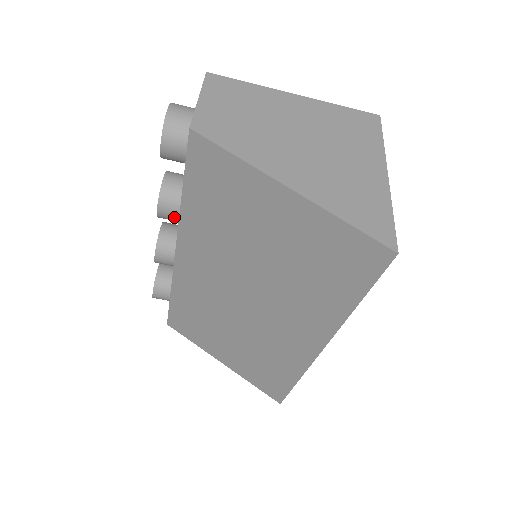
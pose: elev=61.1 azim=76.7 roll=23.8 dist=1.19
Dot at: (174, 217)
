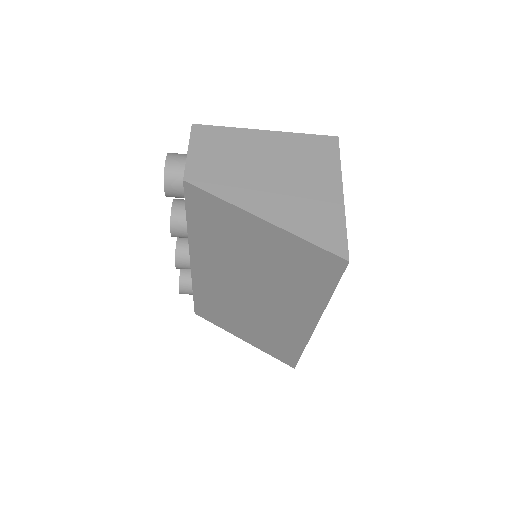
Dot at: (185, 236)
